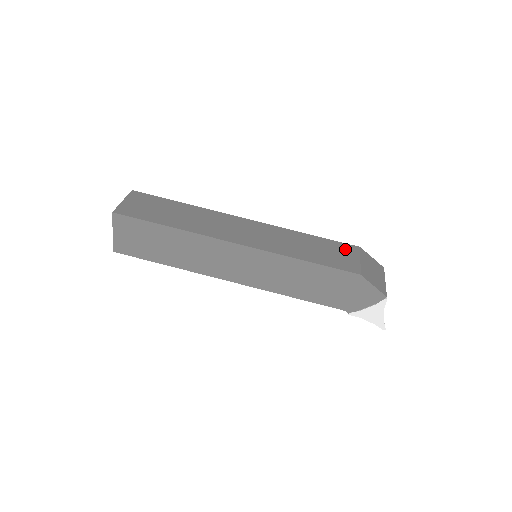
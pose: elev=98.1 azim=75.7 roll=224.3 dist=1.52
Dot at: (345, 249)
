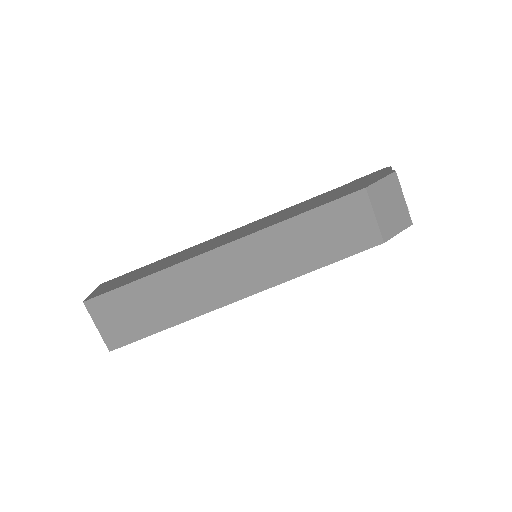
Dot at: (351, 209)
